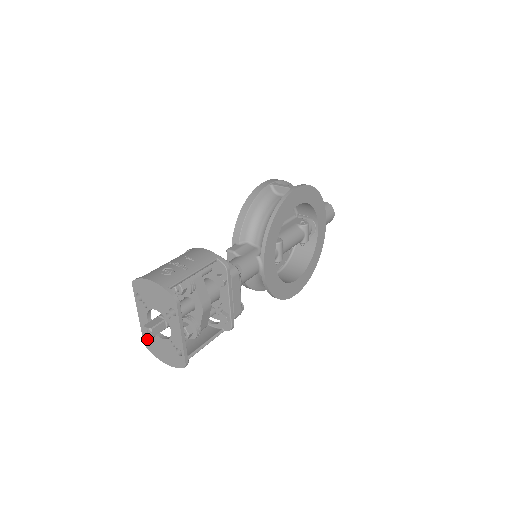
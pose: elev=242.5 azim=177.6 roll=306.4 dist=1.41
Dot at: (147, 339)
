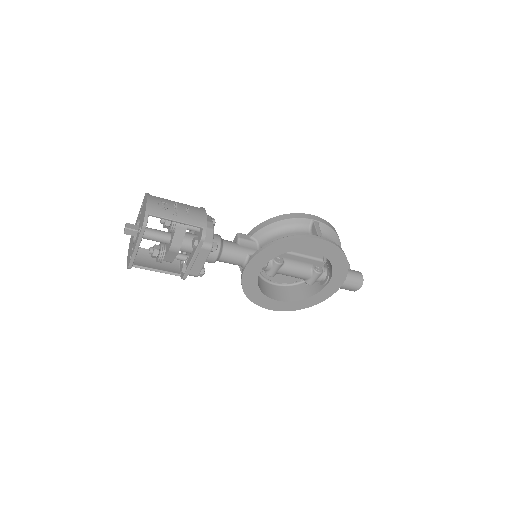
Dot at: occluded
